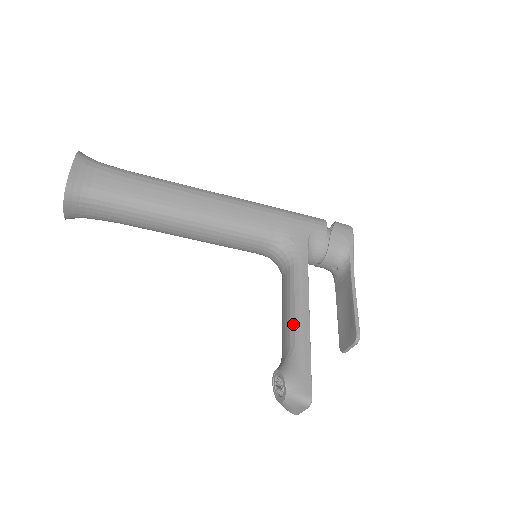
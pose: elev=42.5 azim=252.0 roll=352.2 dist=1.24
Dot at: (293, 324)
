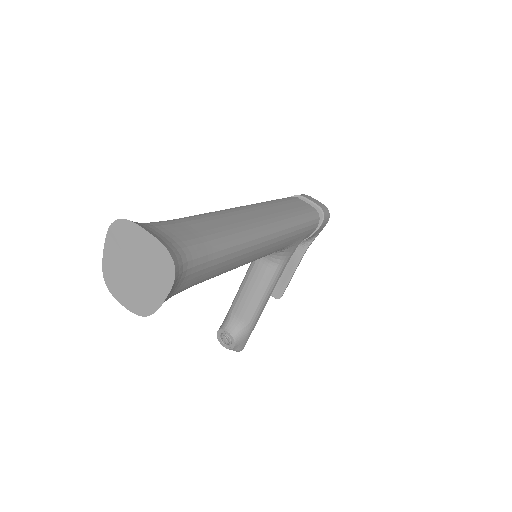
Dot at: (255, 310)
